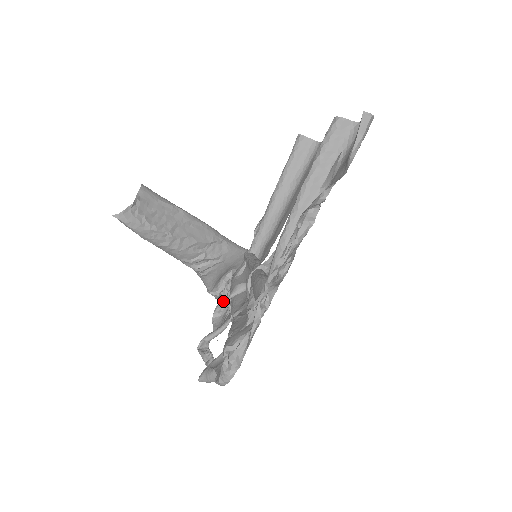
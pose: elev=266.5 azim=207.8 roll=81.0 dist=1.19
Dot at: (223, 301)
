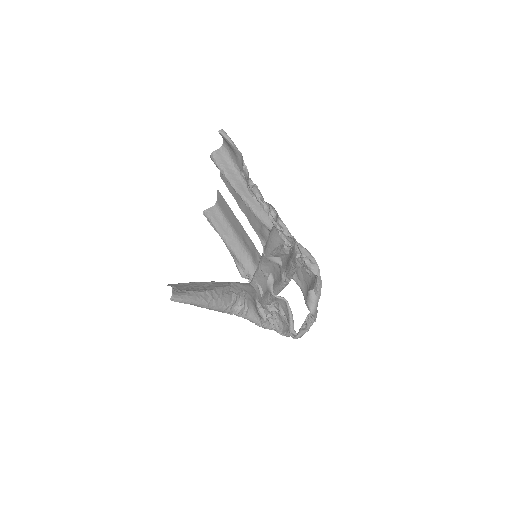
Dot at: (273, 319)
